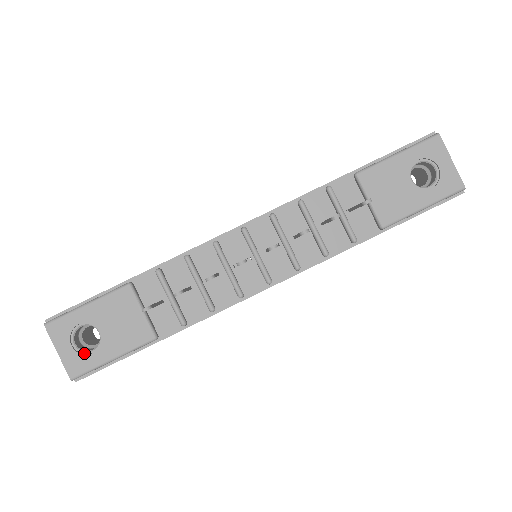
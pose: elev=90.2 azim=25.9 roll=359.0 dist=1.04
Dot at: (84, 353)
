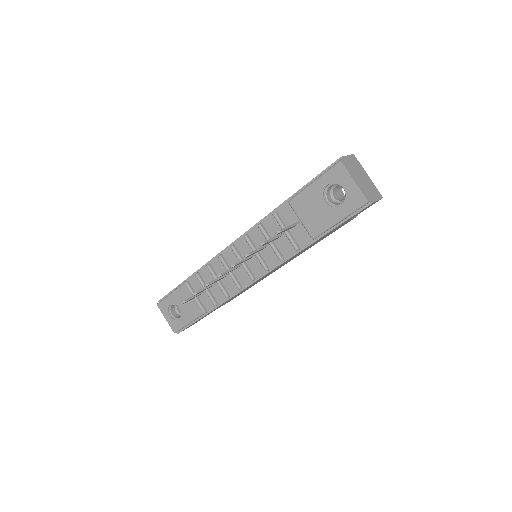
Dot at: (176, 319)
